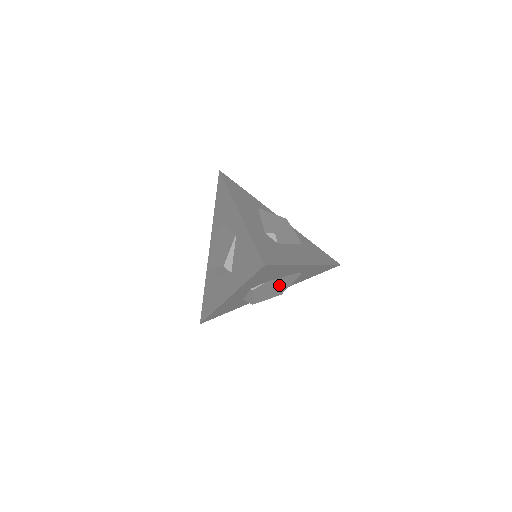
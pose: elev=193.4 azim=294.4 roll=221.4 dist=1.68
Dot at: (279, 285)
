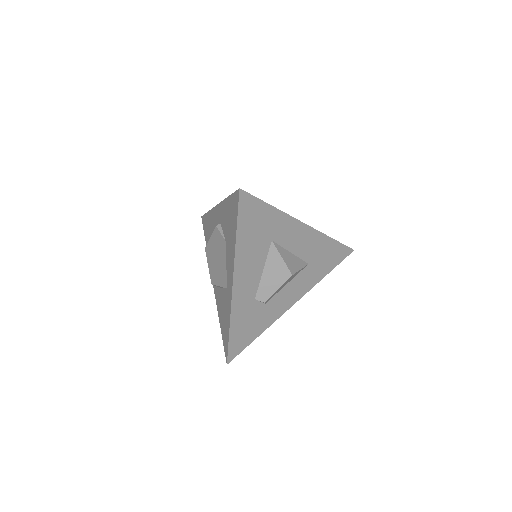
Dot at: occluded
